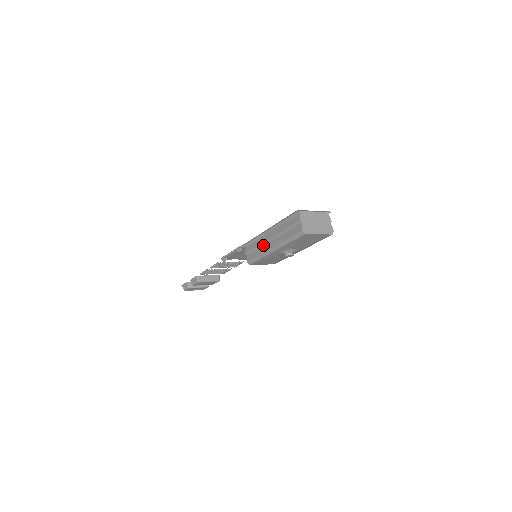
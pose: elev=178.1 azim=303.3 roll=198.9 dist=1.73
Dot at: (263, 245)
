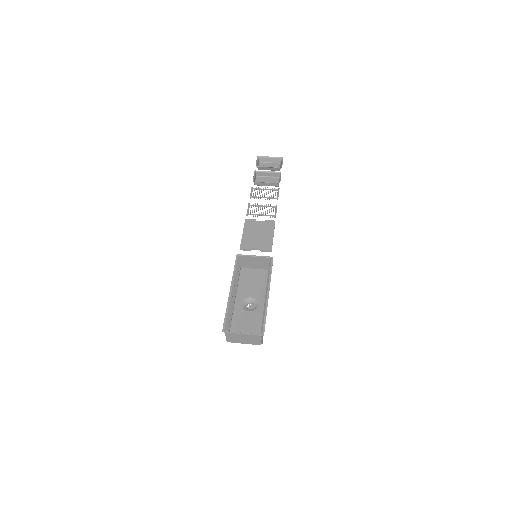
Dot at: occluded
